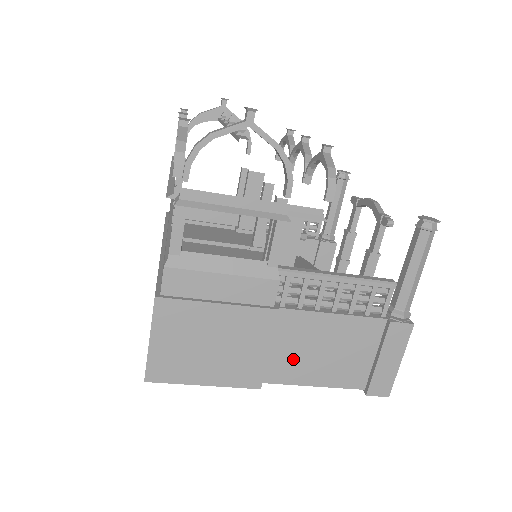
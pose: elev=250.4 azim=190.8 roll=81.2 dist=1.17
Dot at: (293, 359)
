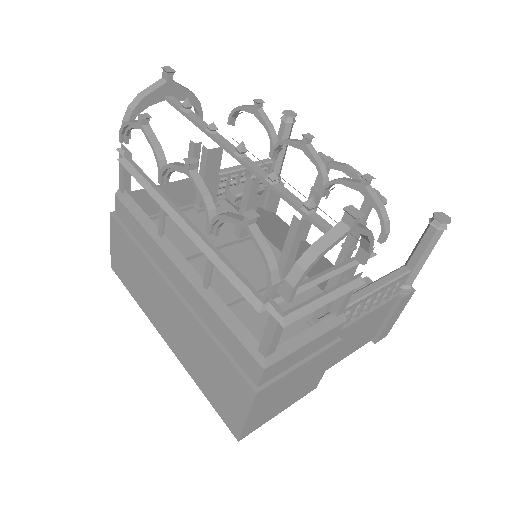
Dot at: (335, 354)
